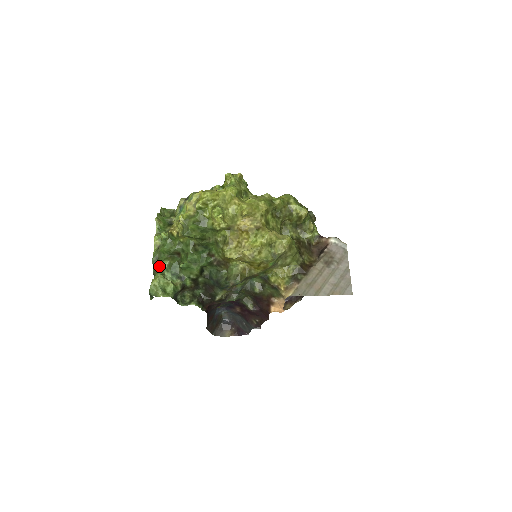
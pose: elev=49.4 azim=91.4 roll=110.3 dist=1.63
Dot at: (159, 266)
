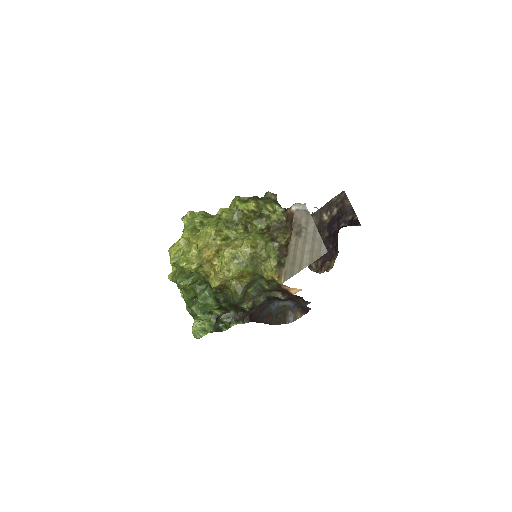
Dot at: (193, 313)
